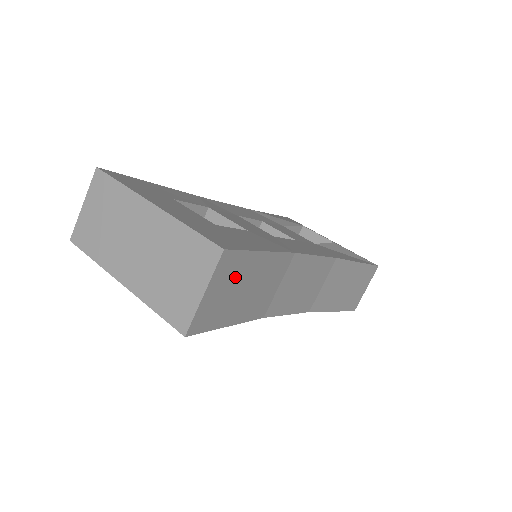
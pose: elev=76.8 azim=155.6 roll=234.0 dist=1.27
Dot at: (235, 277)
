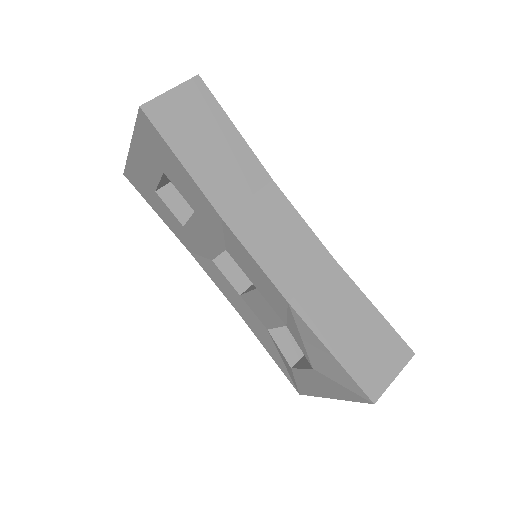
Dot at: (201, 114)
